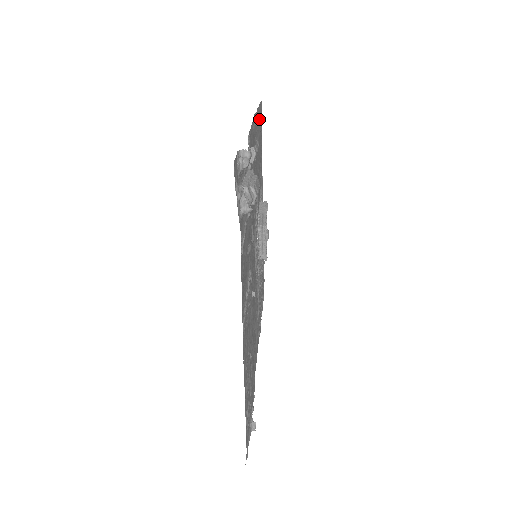
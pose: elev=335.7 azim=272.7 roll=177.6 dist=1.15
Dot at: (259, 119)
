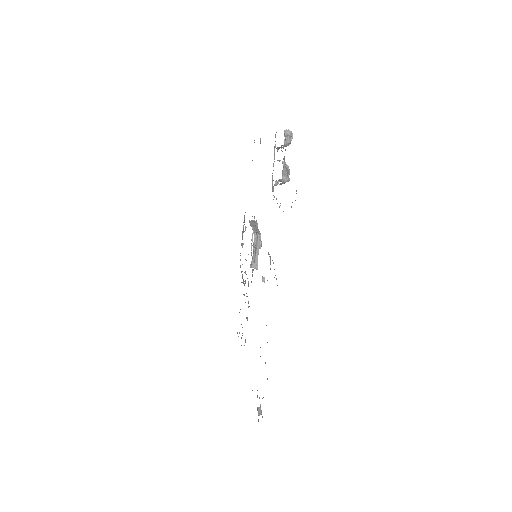
Dot at: occluded
